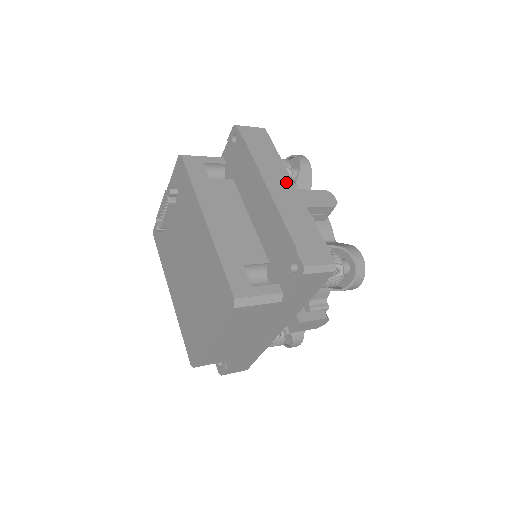
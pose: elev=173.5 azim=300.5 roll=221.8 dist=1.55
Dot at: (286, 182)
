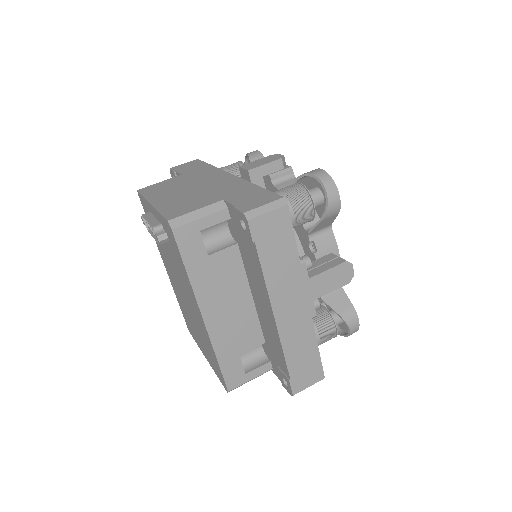
Dot at: (297, 296)
